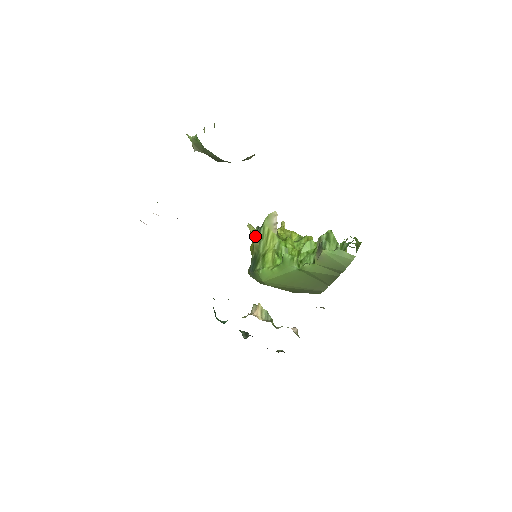
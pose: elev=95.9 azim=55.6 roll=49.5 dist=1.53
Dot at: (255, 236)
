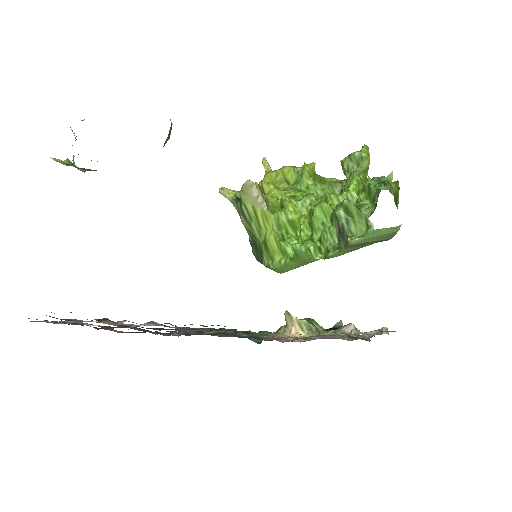
Dot at: occluded
